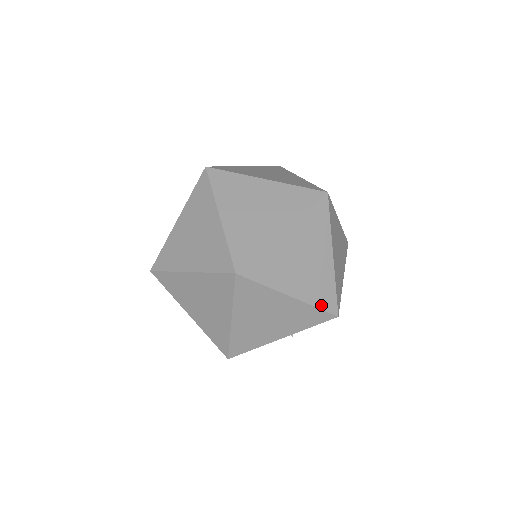
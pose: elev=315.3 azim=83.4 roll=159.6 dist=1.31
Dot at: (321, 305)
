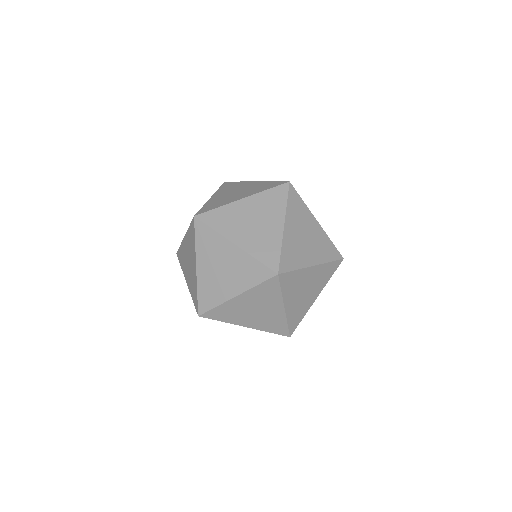
Dot at: (273, 331)
